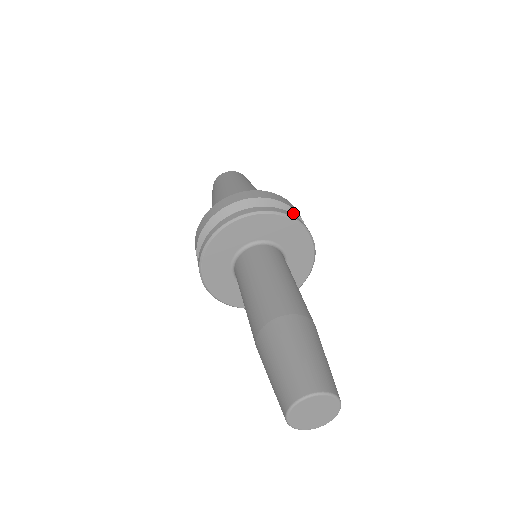
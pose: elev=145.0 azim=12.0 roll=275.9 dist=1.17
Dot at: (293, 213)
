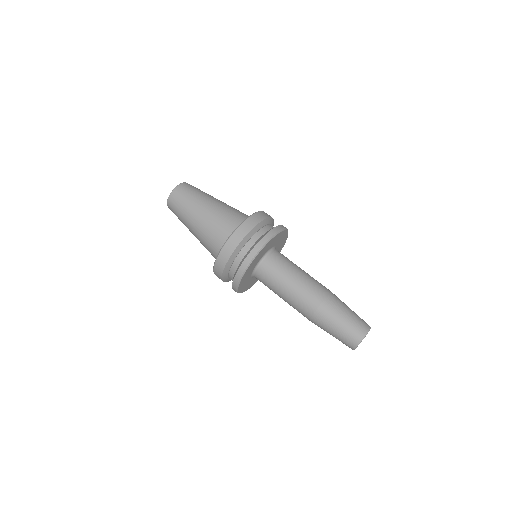
Dot at: (271, 220)
